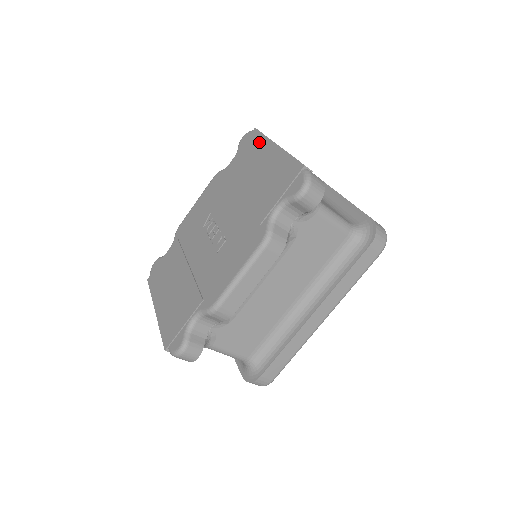
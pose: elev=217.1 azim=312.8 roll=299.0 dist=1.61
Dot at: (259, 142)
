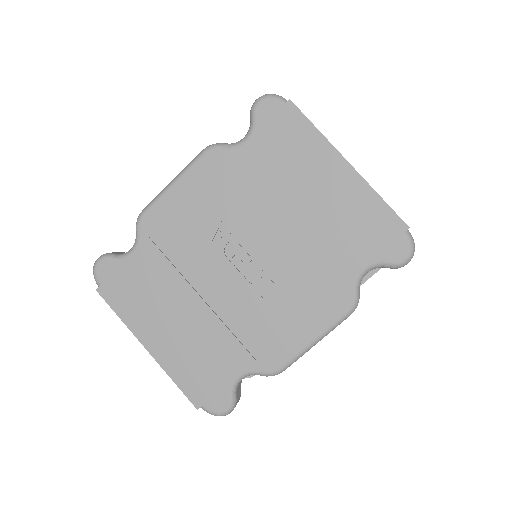
Dot at: (308, 137)
